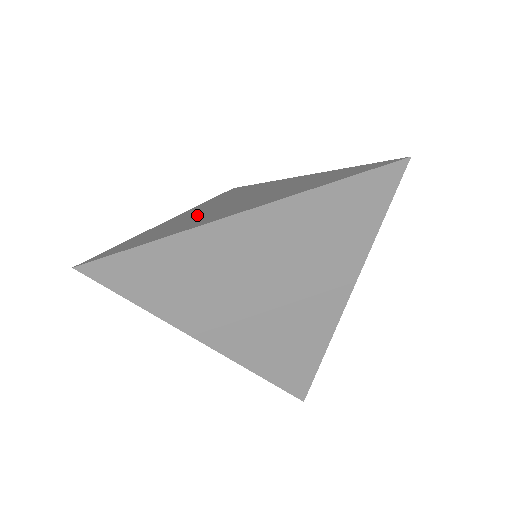
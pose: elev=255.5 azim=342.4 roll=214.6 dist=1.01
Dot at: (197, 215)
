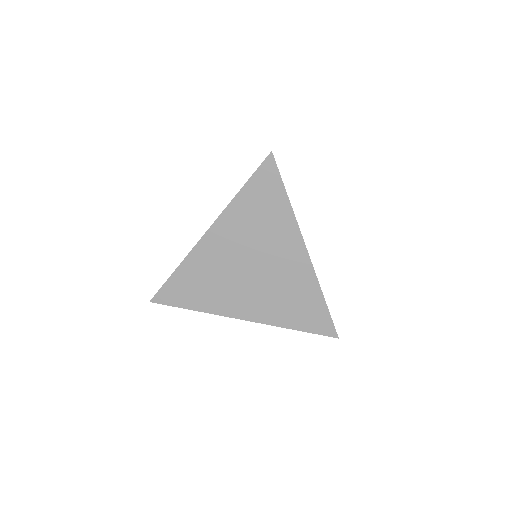
Dot at: occluded
